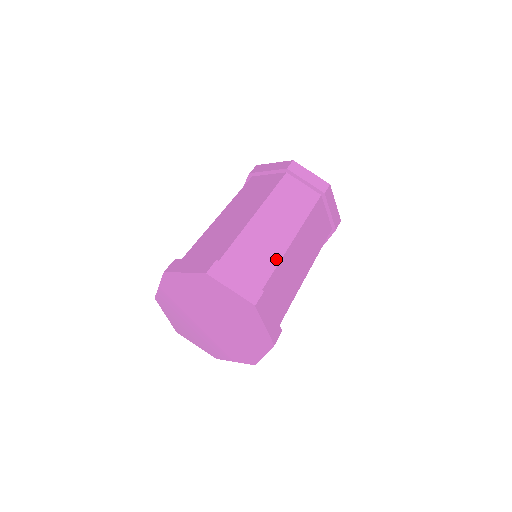
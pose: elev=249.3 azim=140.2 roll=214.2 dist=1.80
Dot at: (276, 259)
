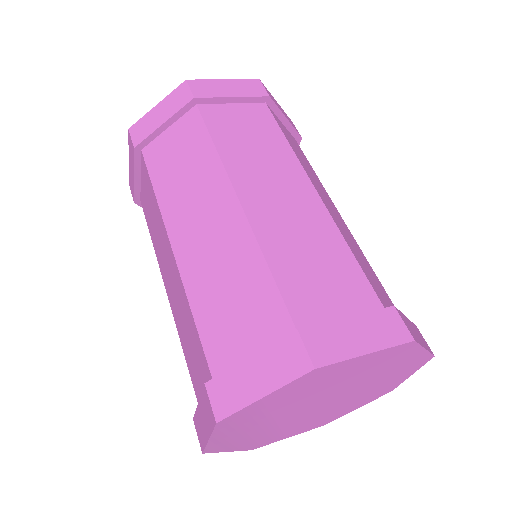
Dot at: (369, 265)
